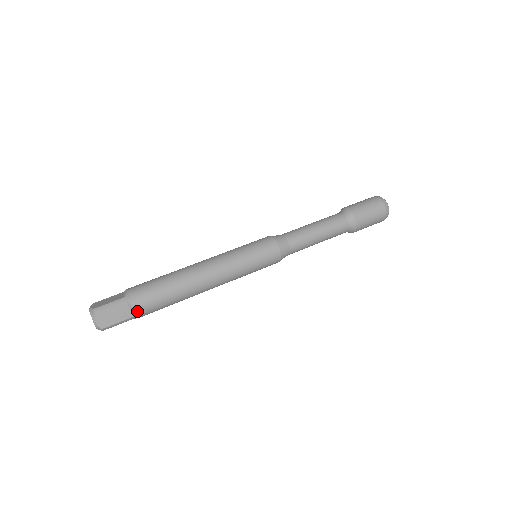
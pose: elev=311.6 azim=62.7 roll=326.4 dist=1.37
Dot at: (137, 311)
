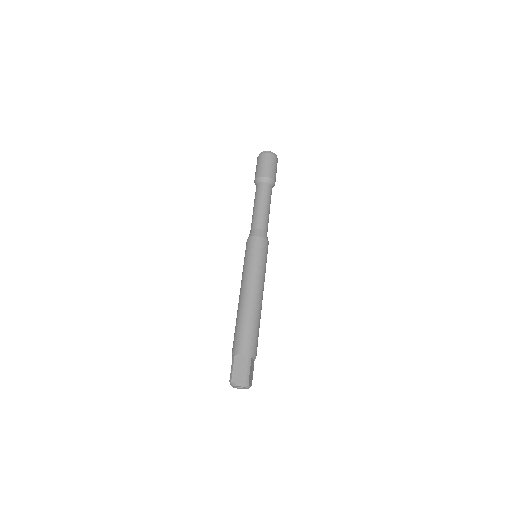
Dot at: occluded
